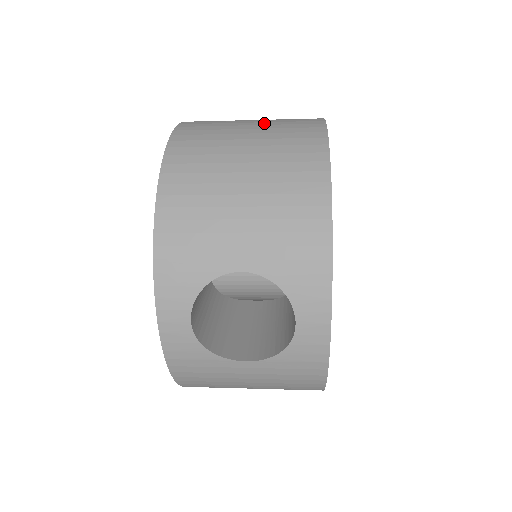
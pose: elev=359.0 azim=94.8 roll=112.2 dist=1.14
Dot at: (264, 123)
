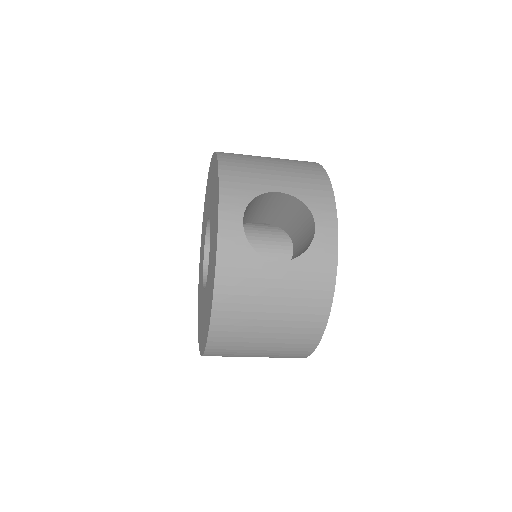
Dot at: occluded
